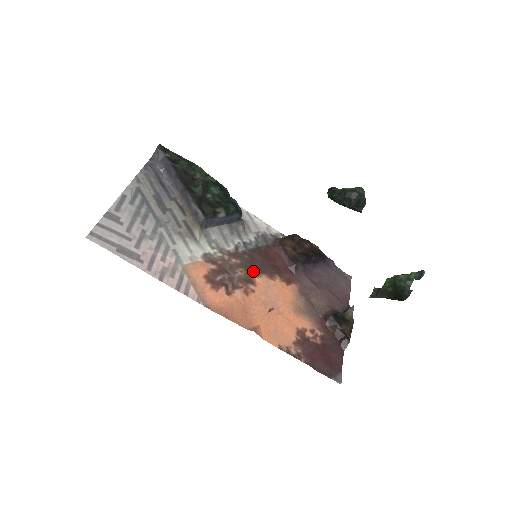
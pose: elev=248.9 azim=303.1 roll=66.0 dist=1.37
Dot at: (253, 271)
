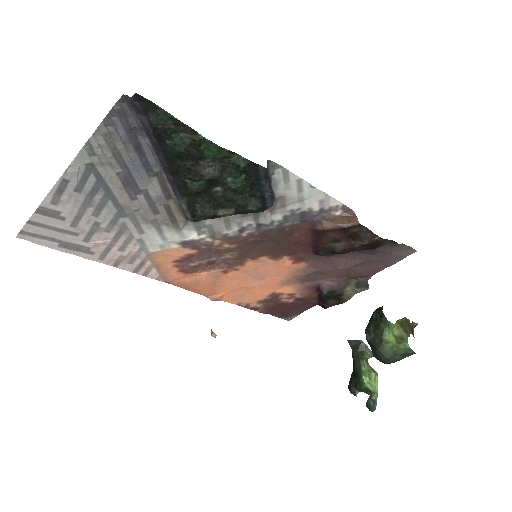
Dot at: (250, 254)
